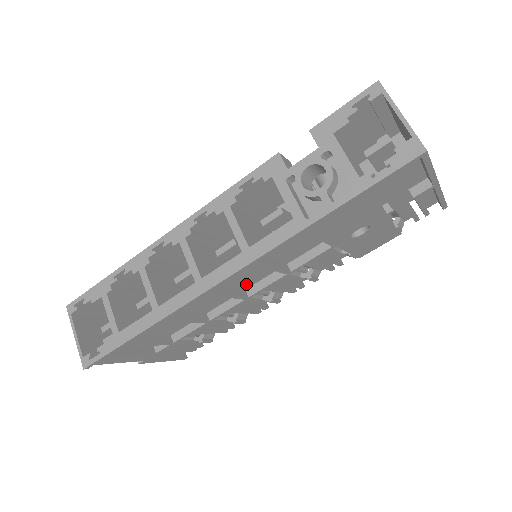
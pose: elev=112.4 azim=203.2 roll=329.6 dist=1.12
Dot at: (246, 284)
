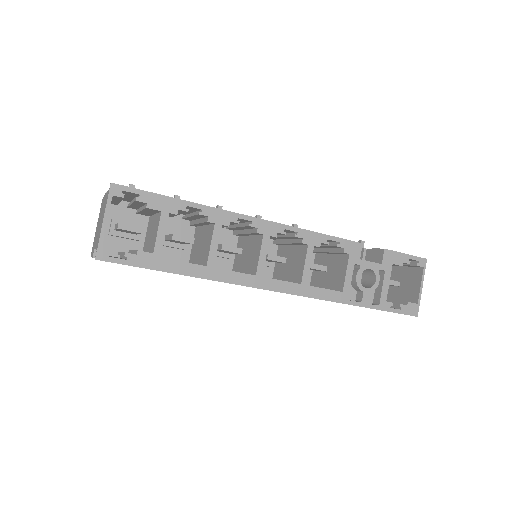
Dot at: occluded
